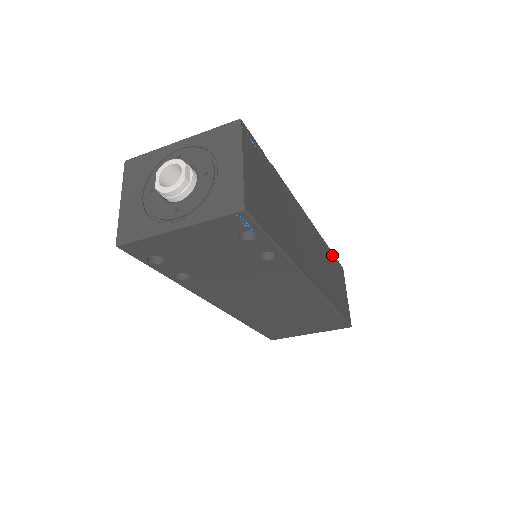
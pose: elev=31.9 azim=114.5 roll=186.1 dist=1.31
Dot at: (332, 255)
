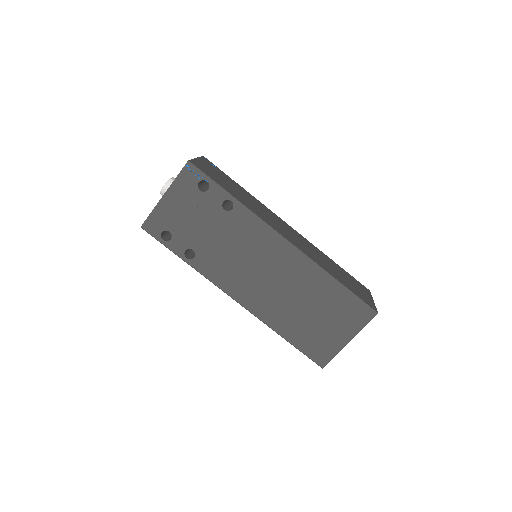
Dot at: (341, 268)
